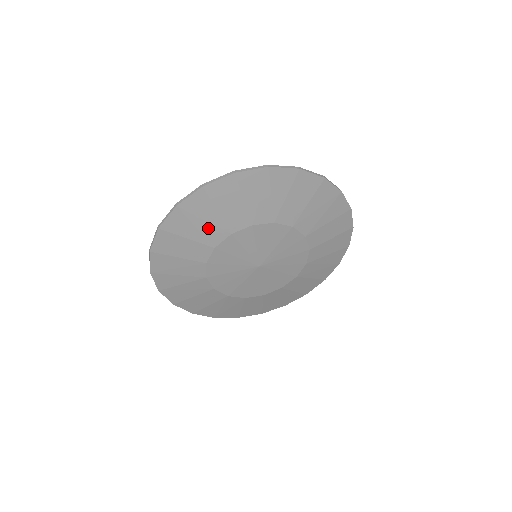
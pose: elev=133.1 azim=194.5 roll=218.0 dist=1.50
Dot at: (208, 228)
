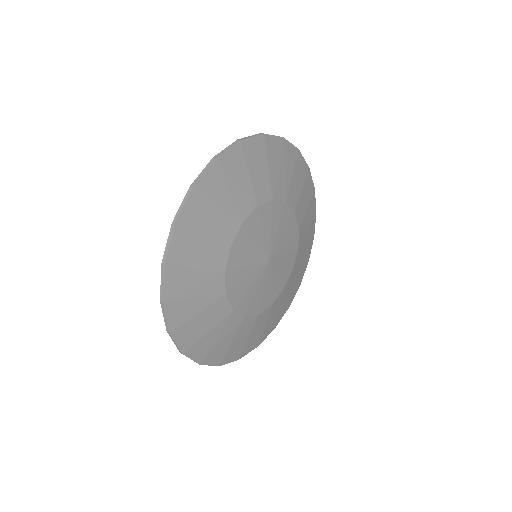
Dot at: (239, 195)
